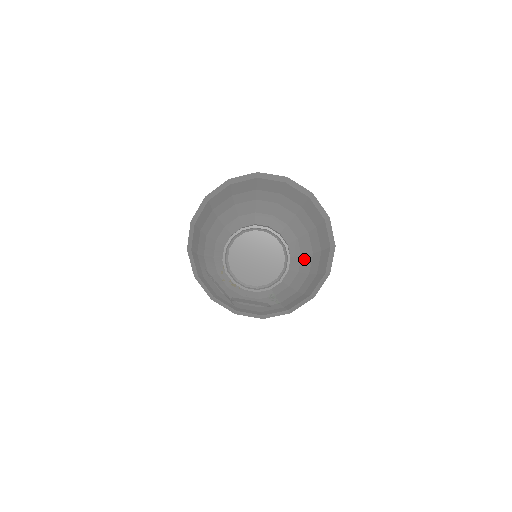
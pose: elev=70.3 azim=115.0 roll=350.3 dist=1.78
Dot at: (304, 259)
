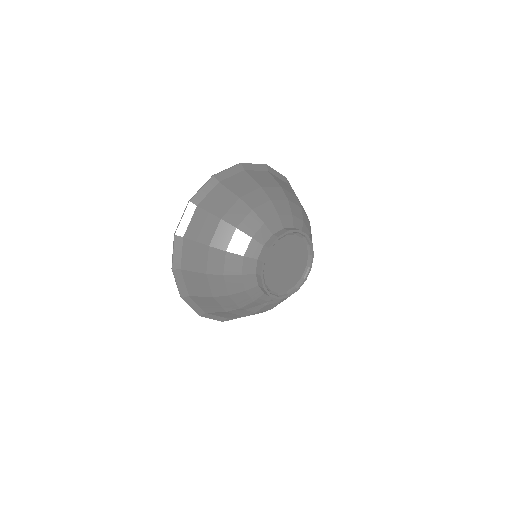
Dot at: (304, 220)
